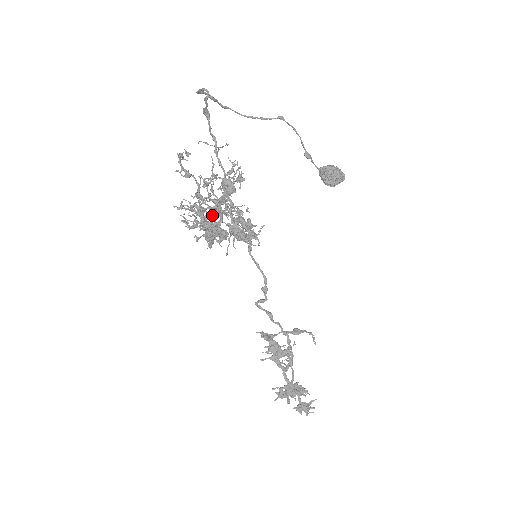
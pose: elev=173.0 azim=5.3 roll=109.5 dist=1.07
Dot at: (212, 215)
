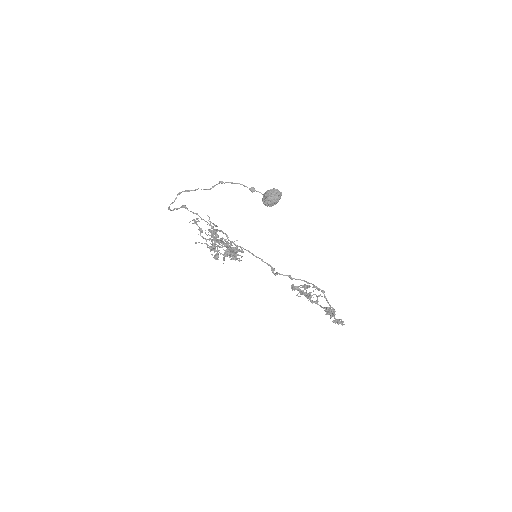
Dot at: occluded
